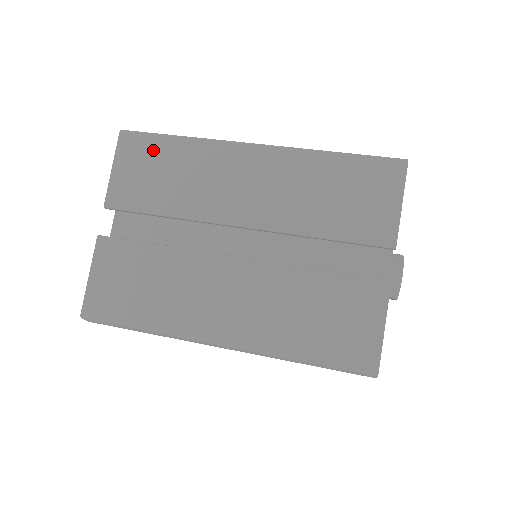
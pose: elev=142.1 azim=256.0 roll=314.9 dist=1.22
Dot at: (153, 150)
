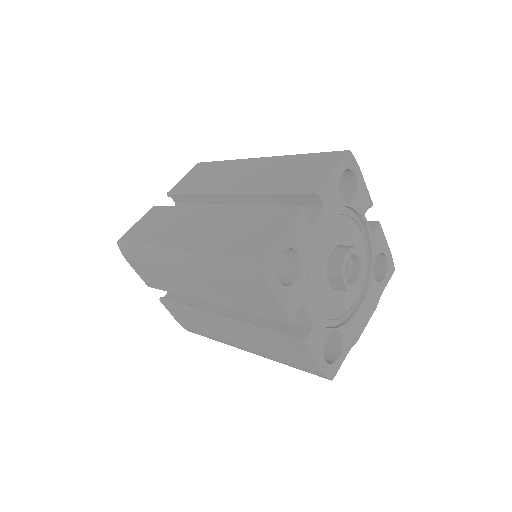
Dot at: (208, 167)
